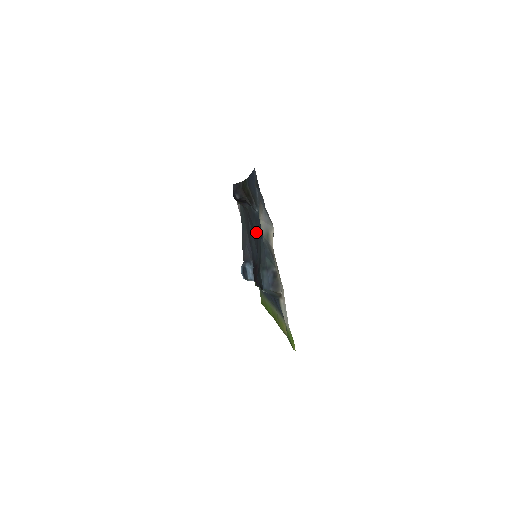
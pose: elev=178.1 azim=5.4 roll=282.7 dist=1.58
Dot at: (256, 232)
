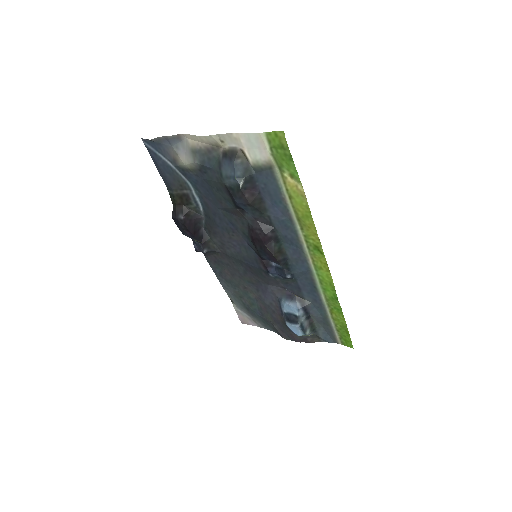
Dot at: (215, 211)
